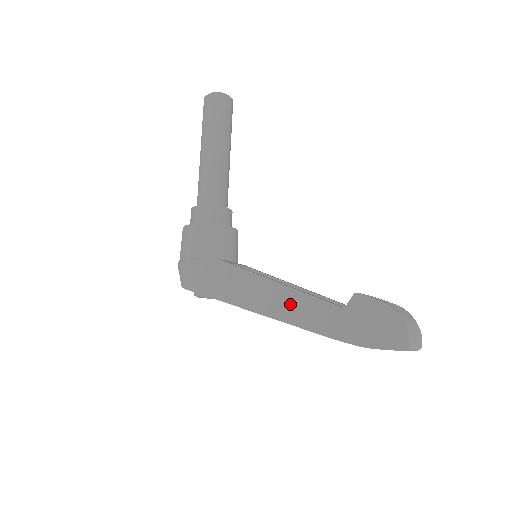
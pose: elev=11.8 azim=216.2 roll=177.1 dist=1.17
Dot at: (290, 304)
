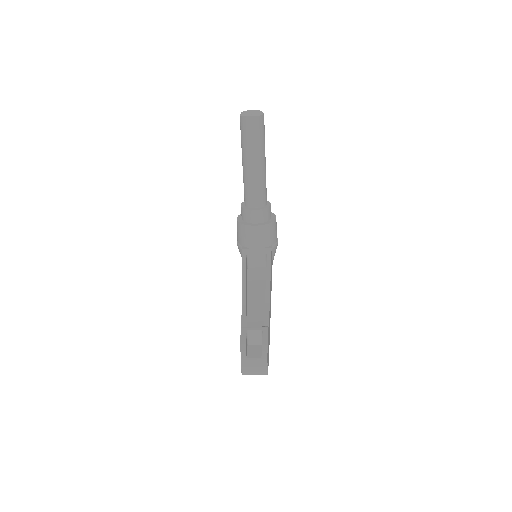
Dot at: occluded
